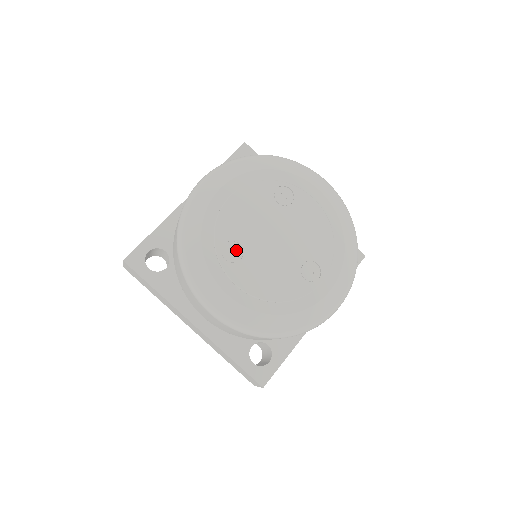
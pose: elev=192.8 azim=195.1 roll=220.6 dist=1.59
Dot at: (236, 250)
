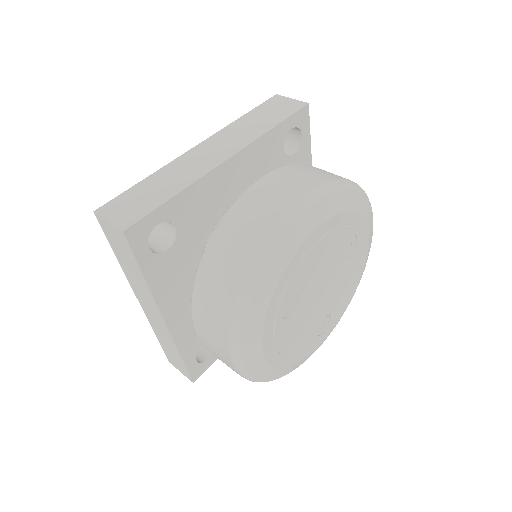
Dot at: (293, 304)
